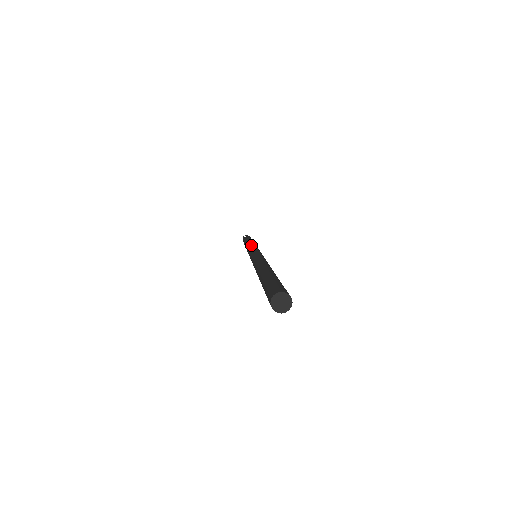
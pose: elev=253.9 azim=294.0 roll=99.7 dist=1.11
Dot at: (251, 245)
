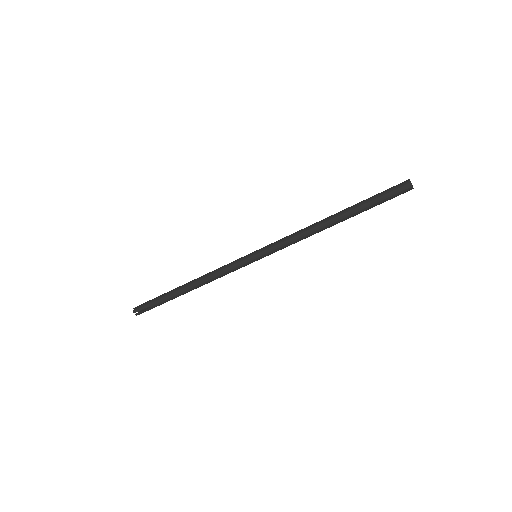
Dot at: occluded
